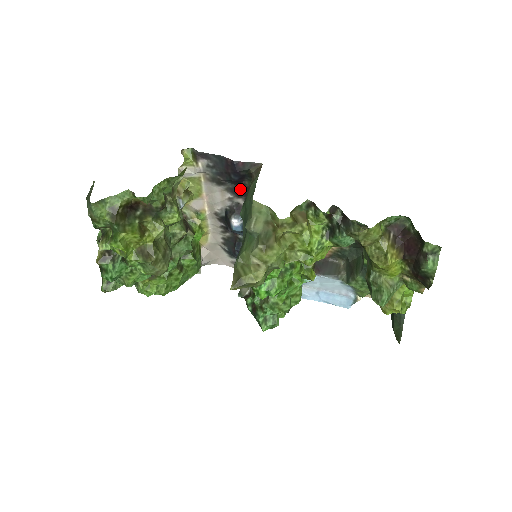
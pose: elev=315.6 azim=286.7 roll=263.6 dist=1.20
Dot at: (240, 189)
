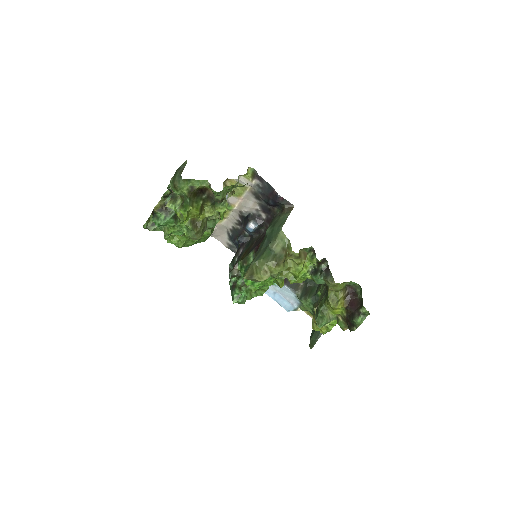
Dot at: (268, 209)
